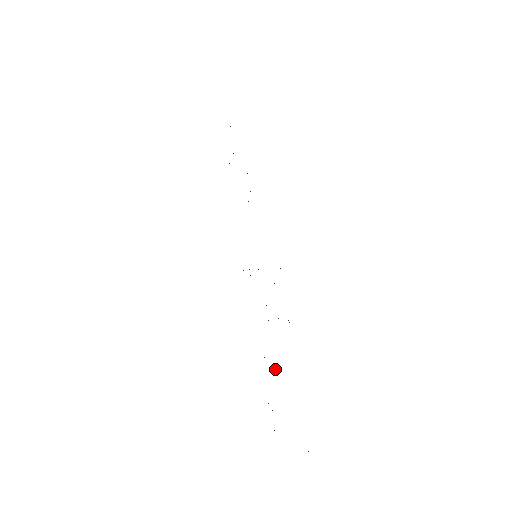
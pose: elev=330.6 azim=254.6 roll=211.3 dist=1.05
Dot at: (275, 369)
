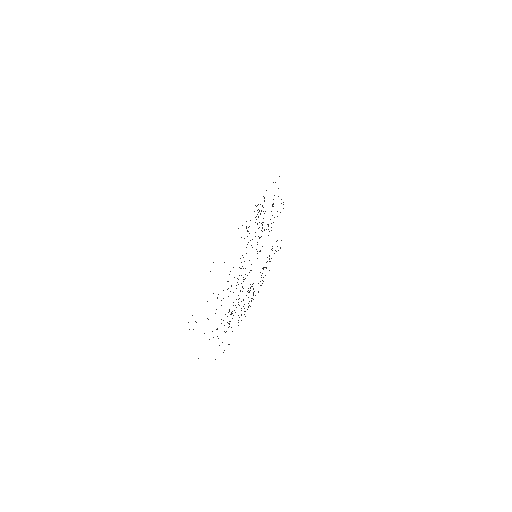
Dot at: occluded
